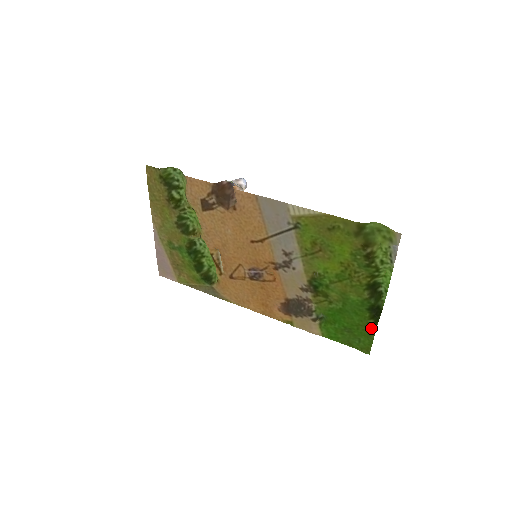
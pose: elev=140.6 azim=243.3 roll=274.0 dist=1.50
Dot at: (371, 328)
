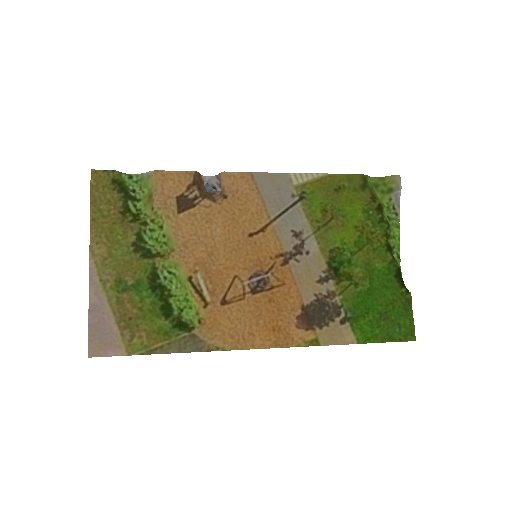
Dot at: (406, 300)
